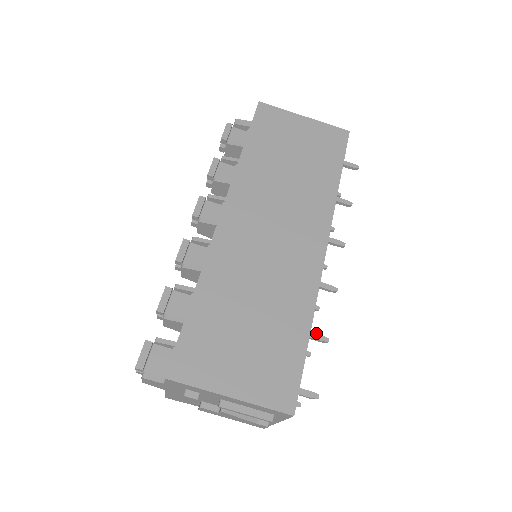
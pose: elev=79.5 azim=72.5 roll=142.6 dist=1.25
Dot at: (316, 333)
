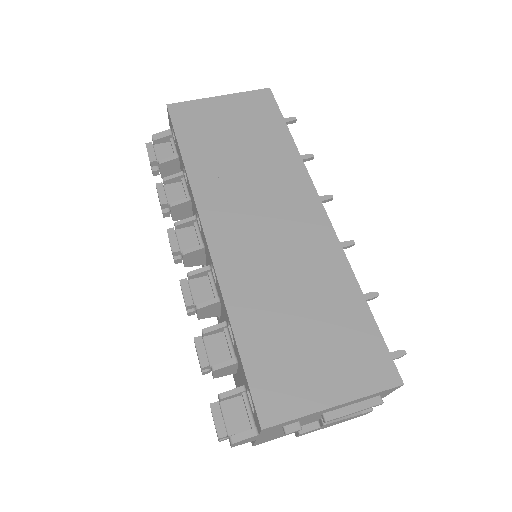
Dot at: occluded
